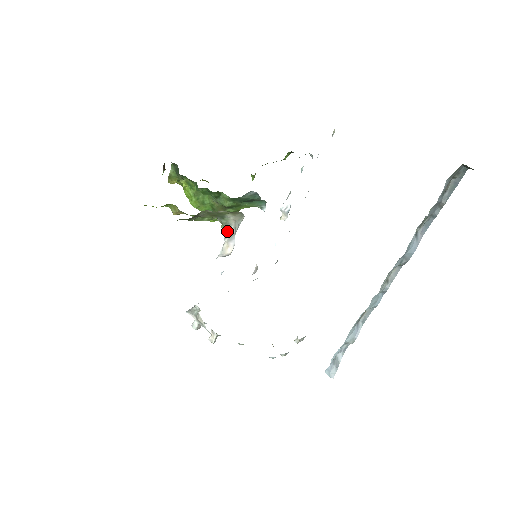
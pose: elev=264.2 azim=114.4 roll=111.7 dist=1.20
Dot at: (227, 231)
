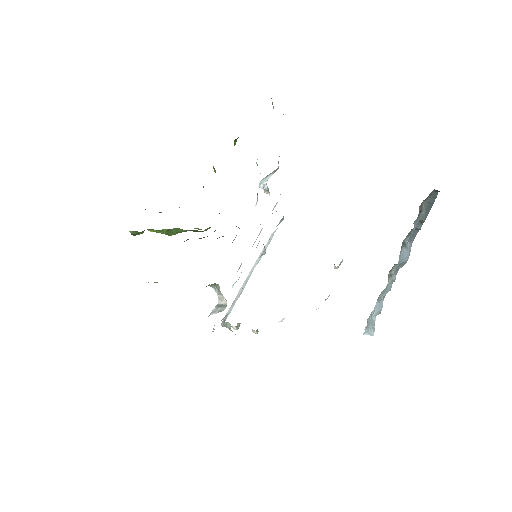
Dot at: occluded
